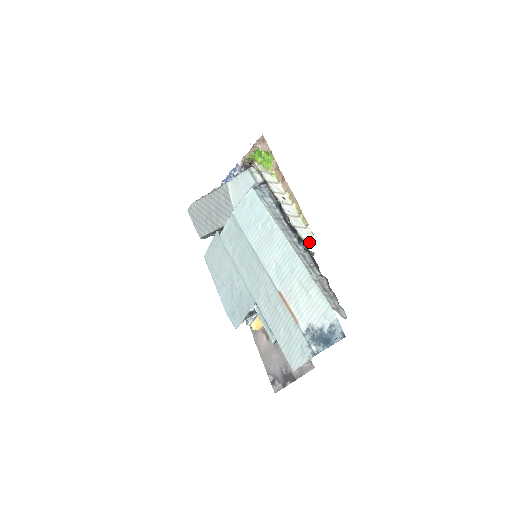
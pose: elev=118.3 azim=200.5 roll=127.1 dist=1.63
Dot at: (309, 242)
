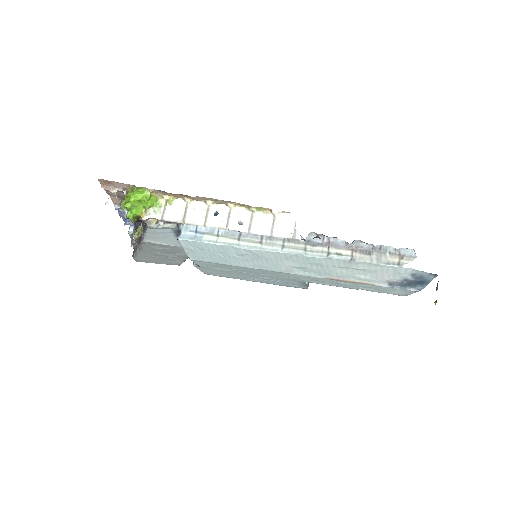
Dot at: occluded
